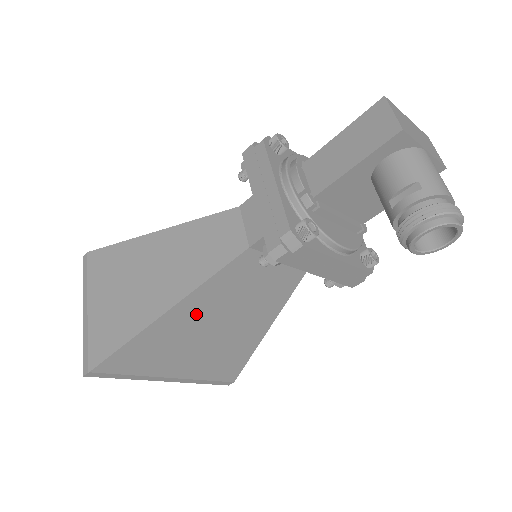
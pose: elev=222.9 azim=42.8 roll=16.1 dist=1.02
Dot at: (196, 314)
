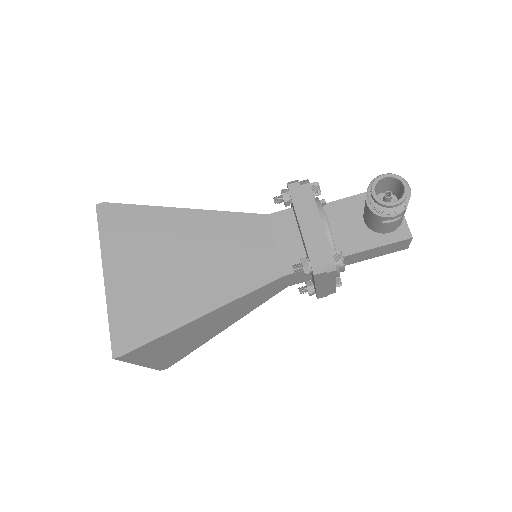
Dot at: (196, 231)
